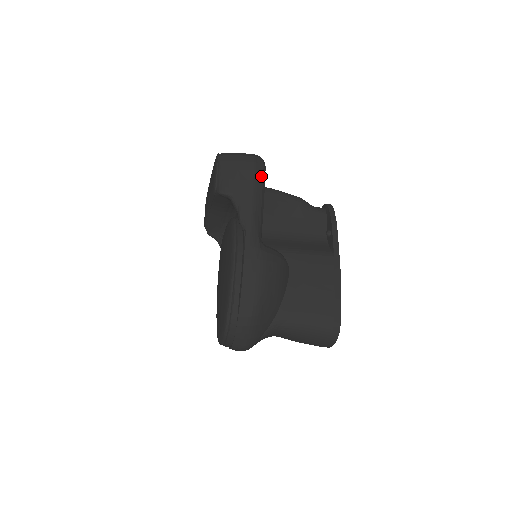
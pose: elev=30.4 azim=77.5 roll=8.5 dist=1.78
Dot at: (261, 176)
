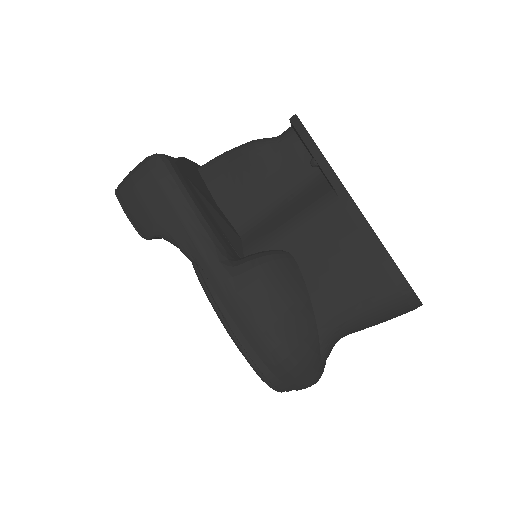
Dot at: (170, 180)
